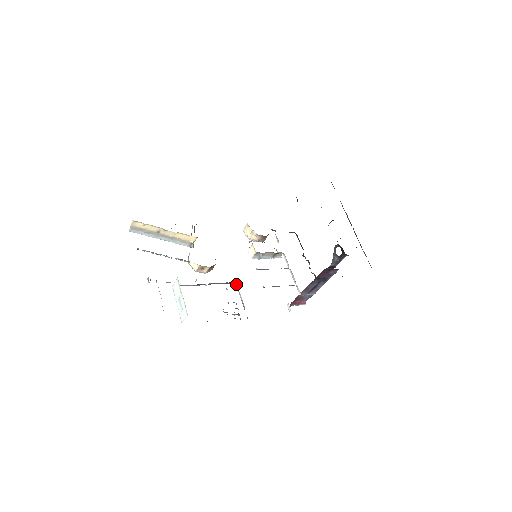
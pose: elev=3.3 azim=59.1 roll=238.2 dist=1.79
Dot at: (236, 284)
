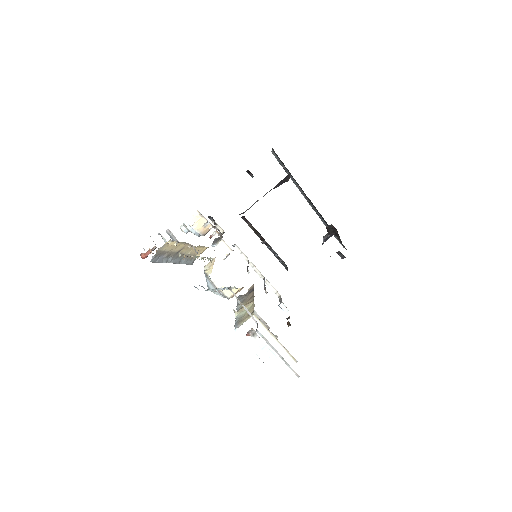
Dot at: occluded
